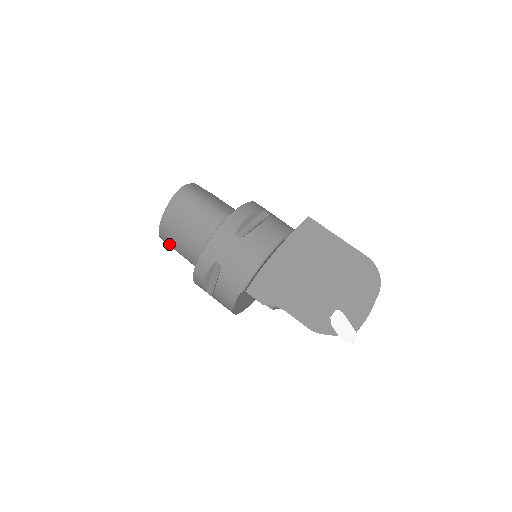
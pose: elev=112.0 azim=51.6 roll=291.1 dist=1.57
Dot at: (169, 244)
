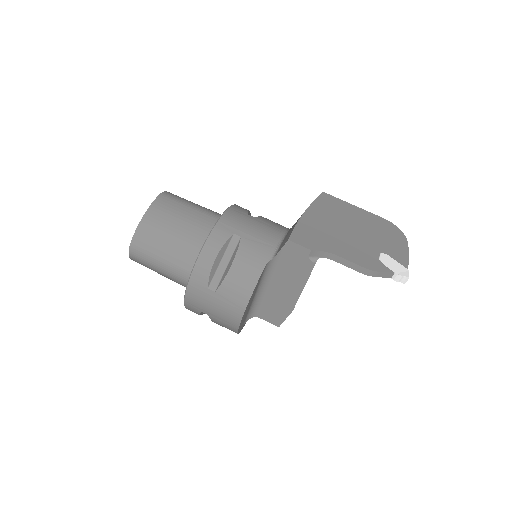
Dot at: (145, 249)
